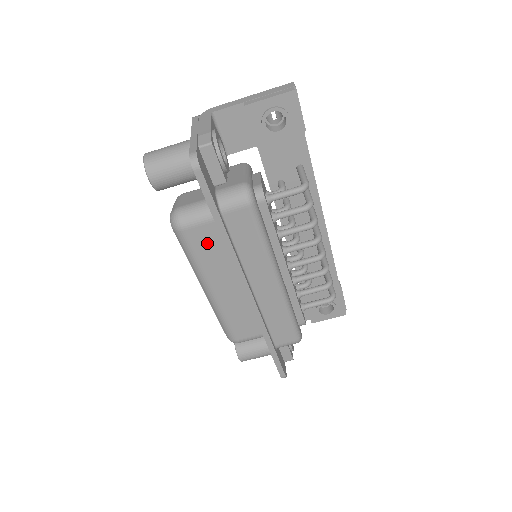
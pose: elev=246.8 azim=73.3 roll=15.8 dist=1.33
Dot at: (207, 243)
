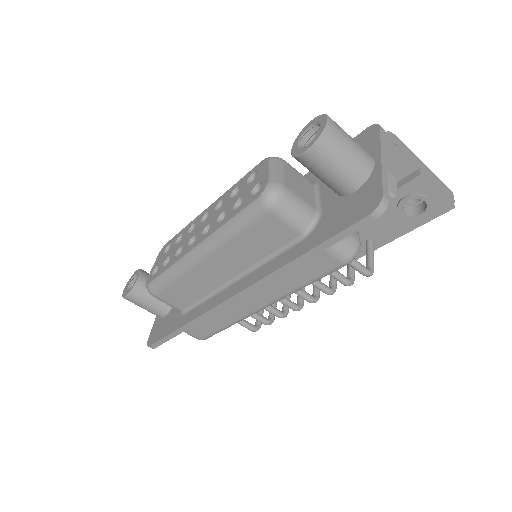
Dot at: (265, 237)
